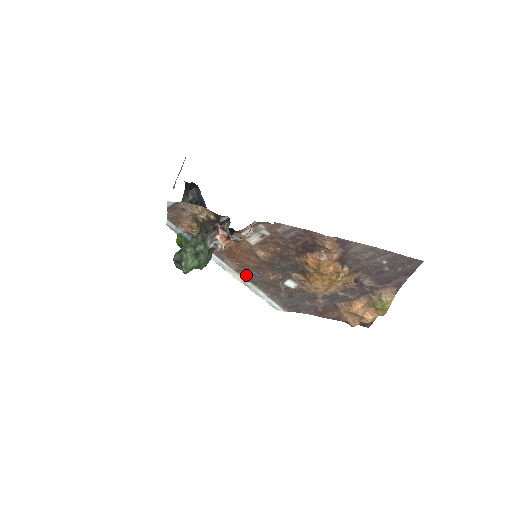
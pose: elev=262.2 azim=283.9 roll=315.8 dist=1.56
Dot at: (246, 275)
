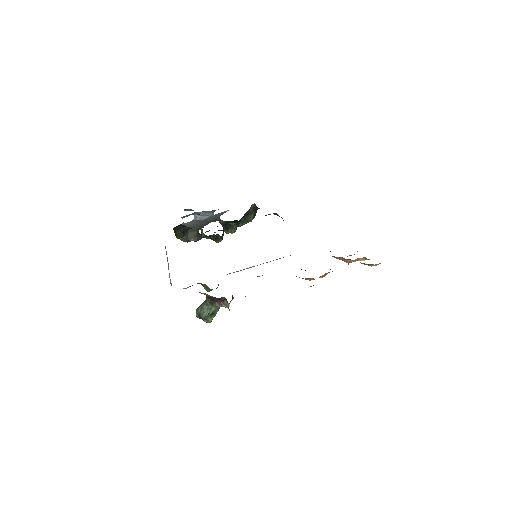
Dot at: (253, 266)
